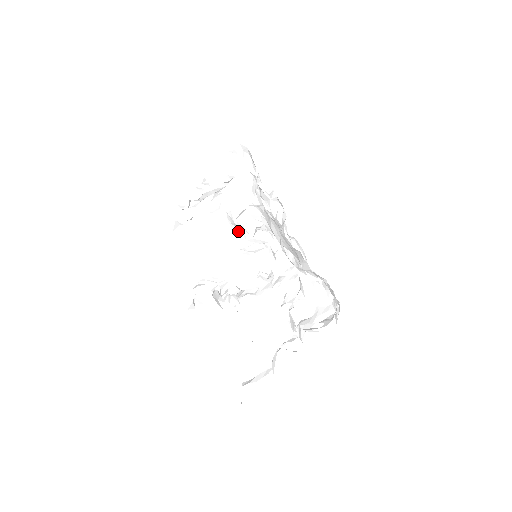
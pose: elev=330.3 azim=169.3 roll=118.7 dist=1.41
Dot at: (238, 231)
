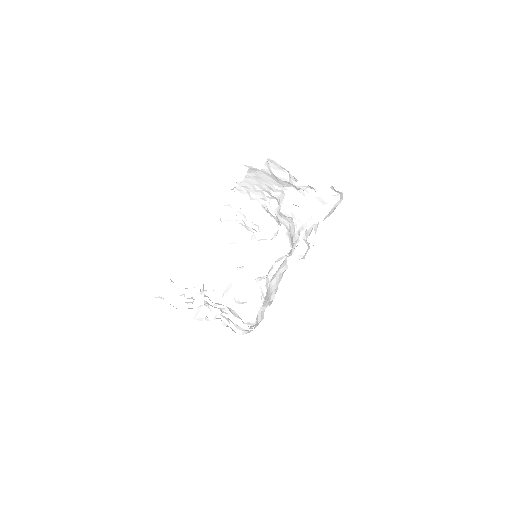
Dot at: occluded
